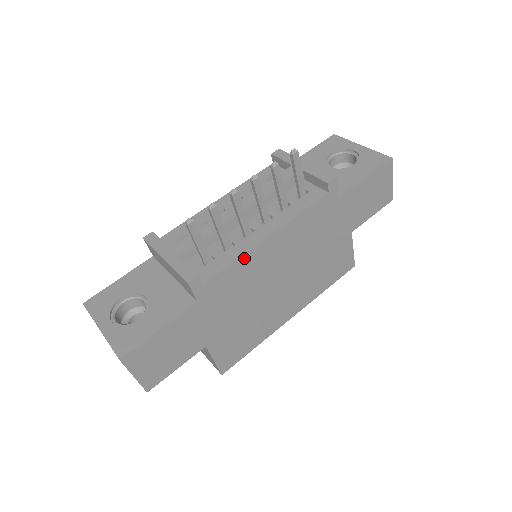
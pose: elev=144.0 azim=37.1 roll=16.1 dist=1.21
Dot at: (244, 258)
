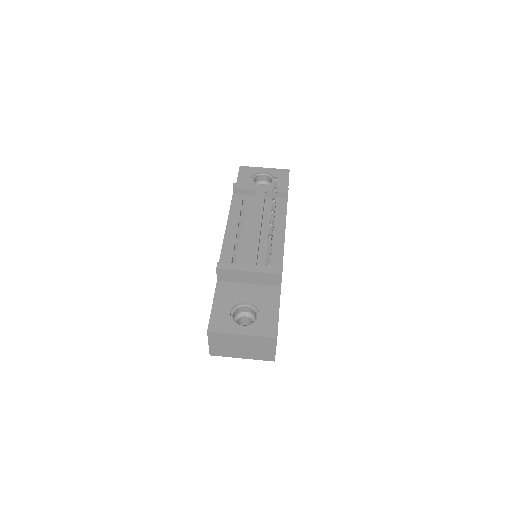
Dot at: occluded
